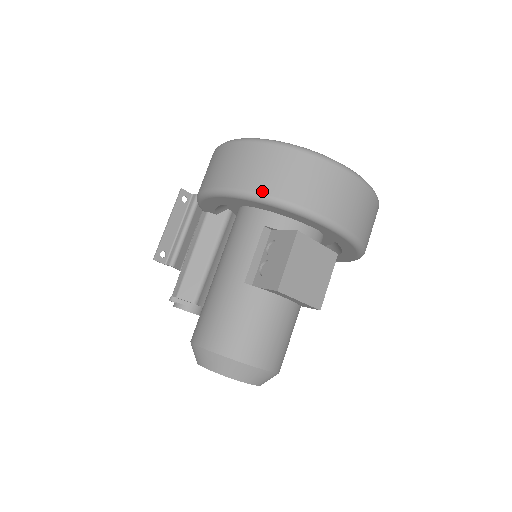
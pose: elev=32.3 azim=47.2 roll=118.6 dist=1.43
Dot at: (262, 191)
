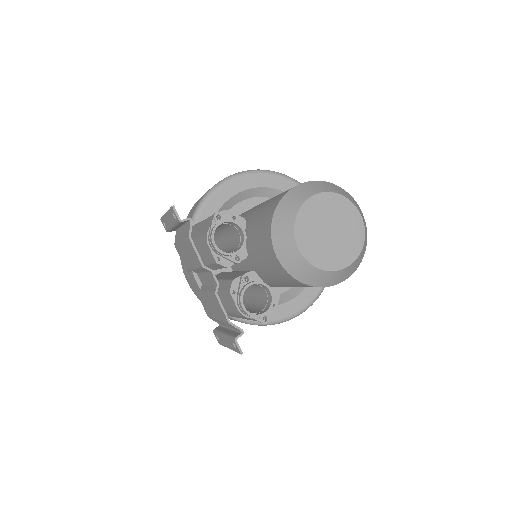
Dot at: occluded
